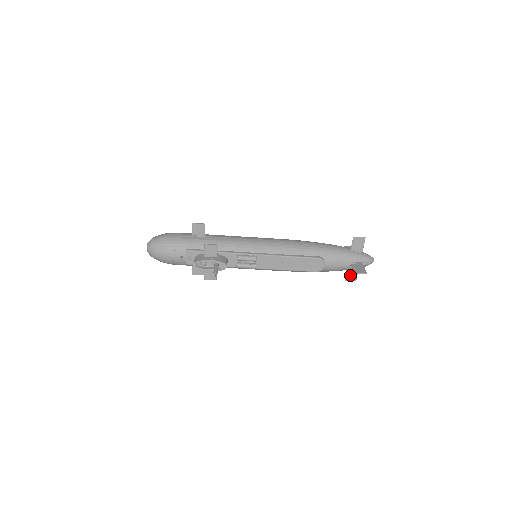
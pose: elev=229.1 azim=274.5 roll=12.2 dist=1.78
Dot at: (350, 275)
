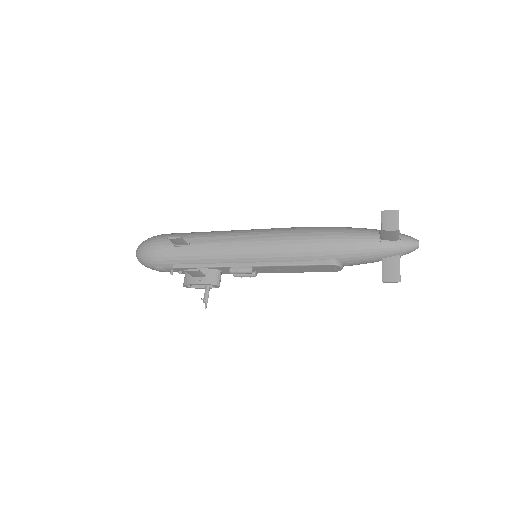
Dot at: occluded
